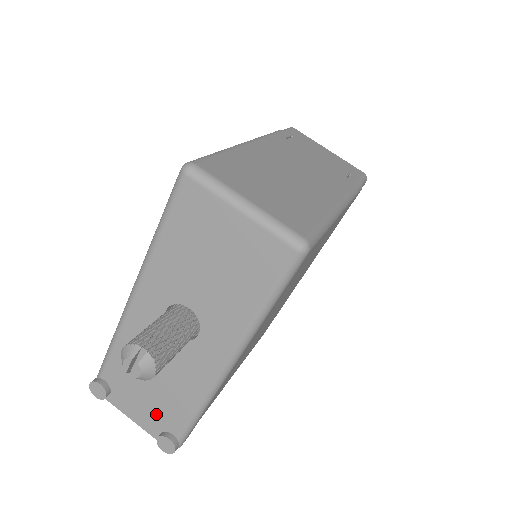
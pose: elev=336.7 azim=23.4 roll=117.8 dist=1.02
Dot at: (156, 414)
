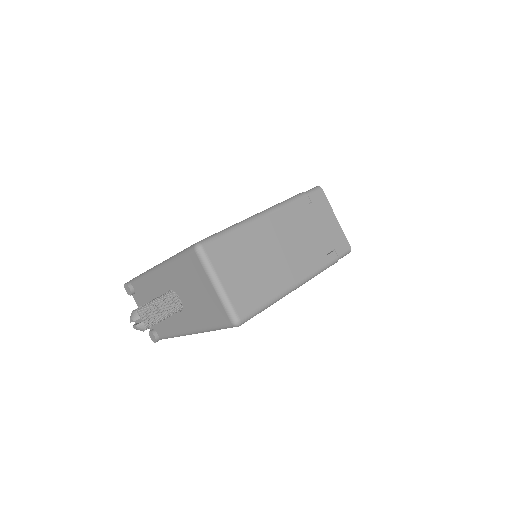
Dot at: occluded
